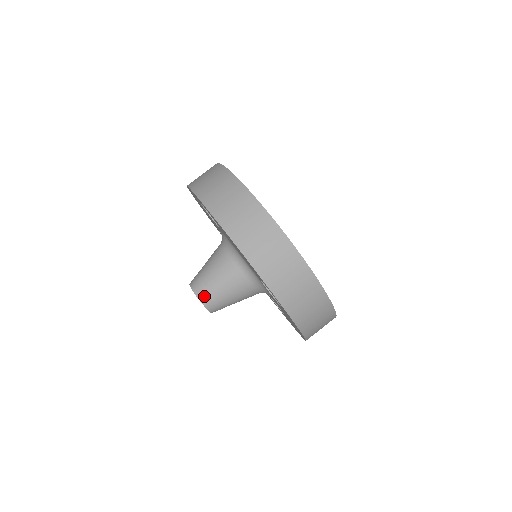
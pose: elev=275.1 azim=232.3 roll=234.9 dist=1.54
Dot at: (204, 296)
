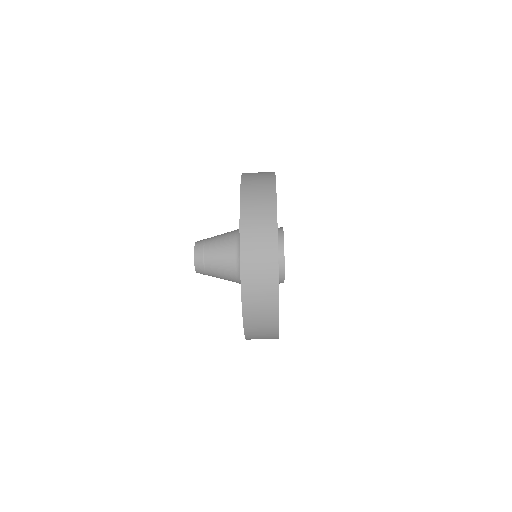
Dot at: (200, 271)
